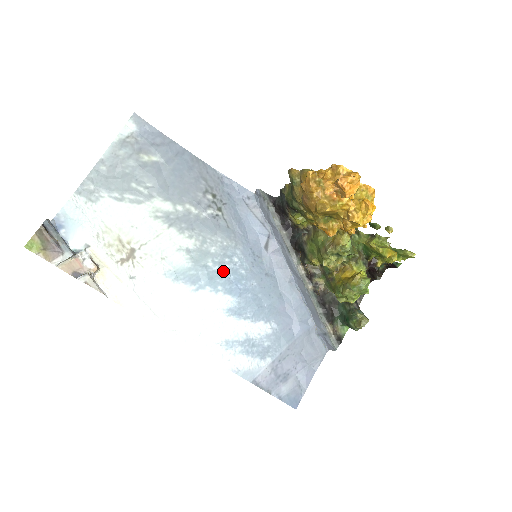
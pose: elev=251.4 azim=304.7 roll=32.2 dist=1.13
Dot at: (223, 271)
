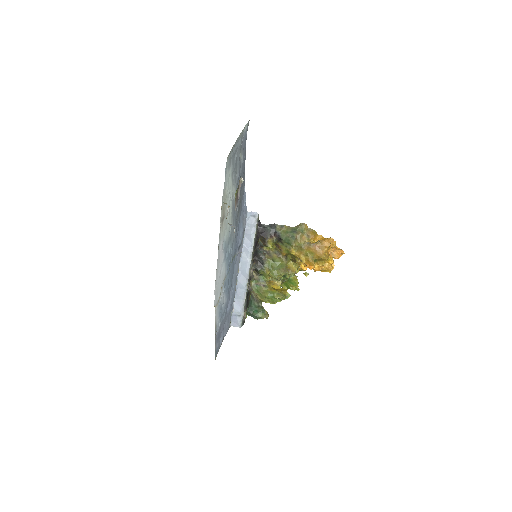
Dot at: (230, 254)
